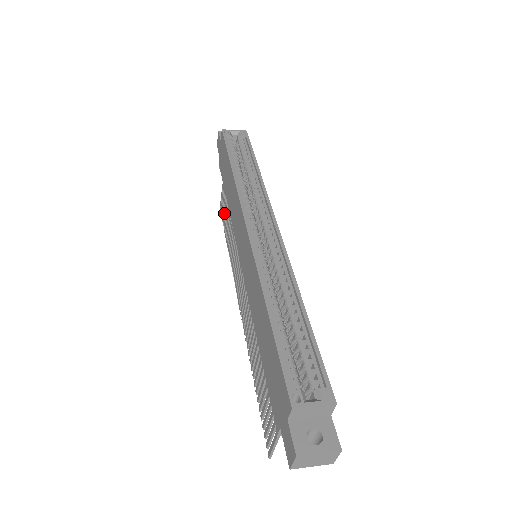
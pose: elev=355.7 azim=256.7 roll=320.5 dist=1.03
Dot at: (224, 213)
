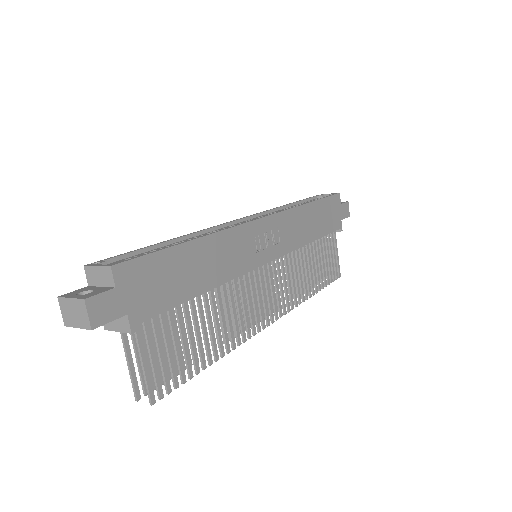
Dot at: occluded
